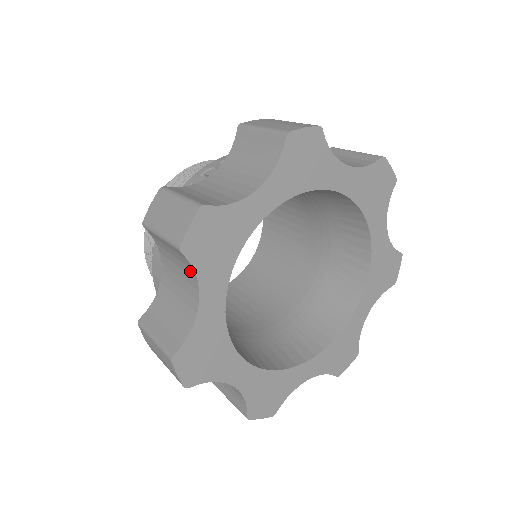
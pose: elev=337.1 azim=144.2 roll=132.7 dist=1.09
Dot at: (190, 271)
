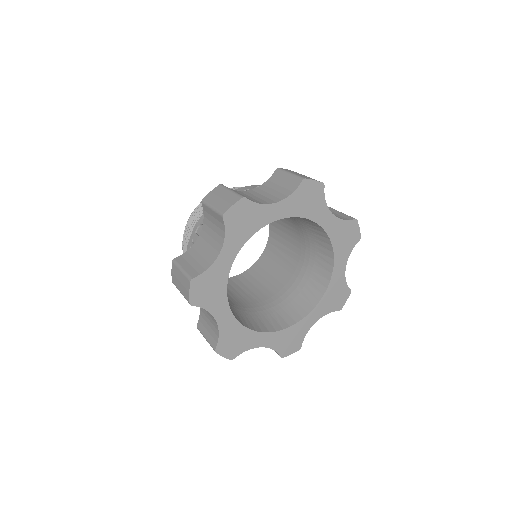
Dot at: occluded
